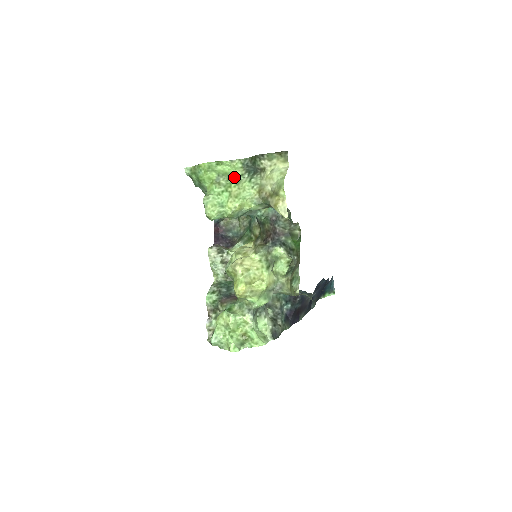
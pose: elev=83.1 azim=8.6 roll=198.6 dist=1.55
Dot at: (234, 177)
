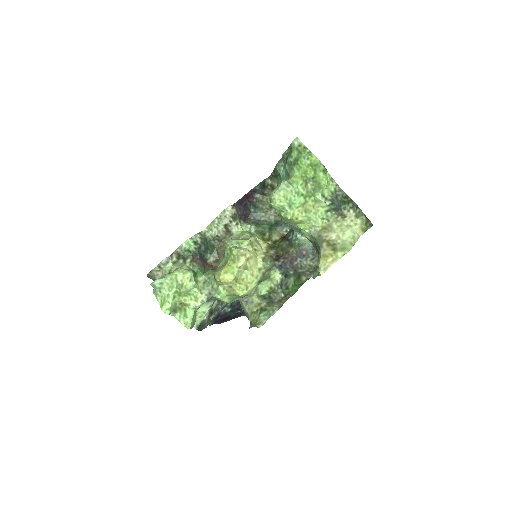
Dot at: (319, 192)
